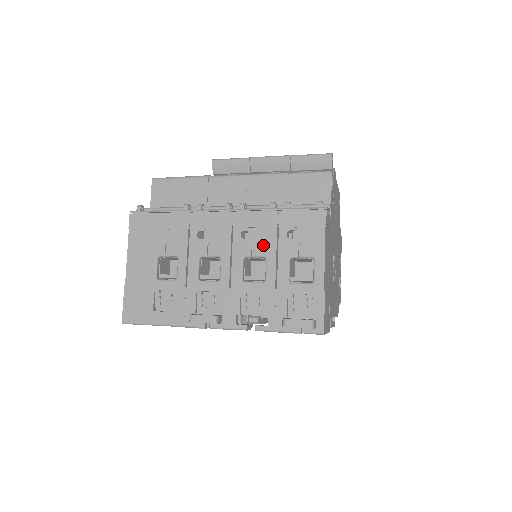
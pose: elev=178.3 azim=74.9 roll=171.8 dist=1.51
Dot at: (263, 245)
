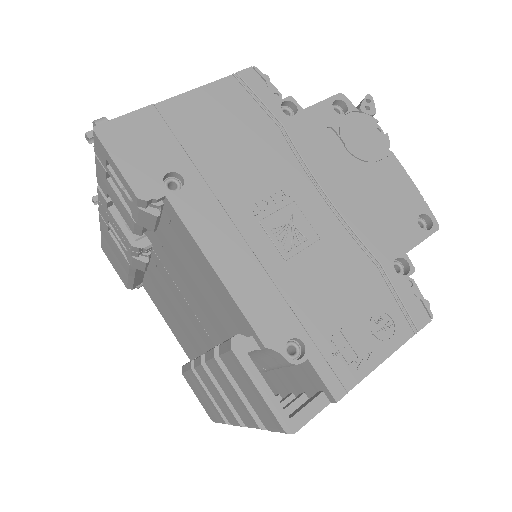
Dot at: occluded
